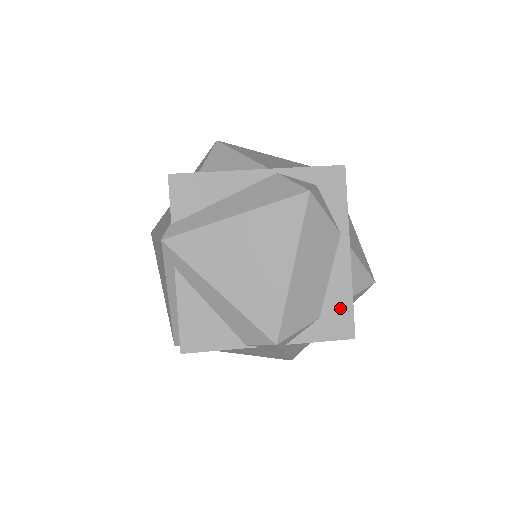
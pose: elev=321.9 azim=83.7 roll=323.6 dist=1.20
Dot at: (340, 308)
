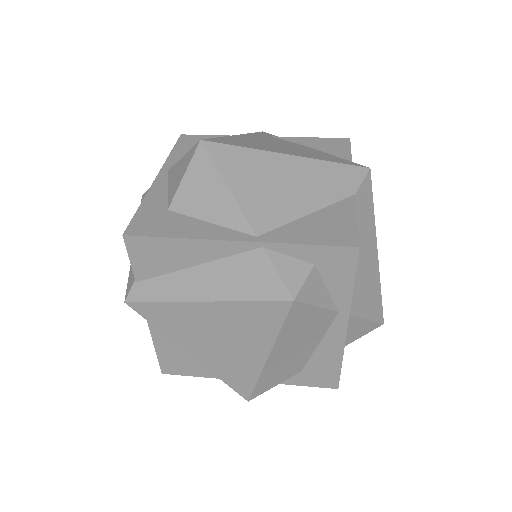
Dot at: (326, 367)
